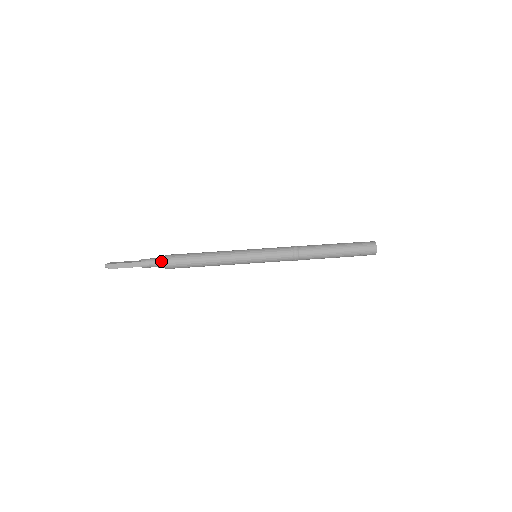
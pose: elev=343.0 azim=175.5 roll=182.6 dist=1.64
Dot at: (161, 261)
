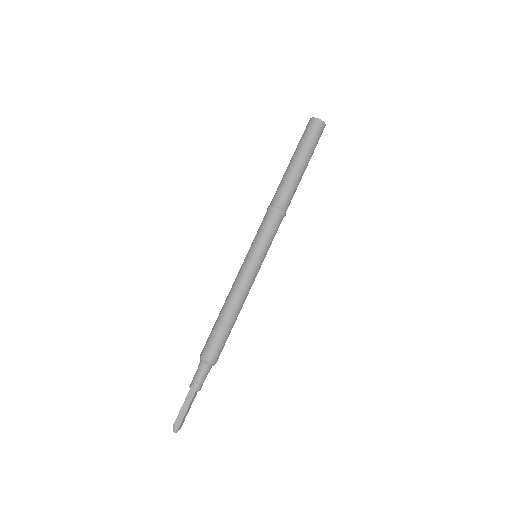
Dot at: (209, 368)
